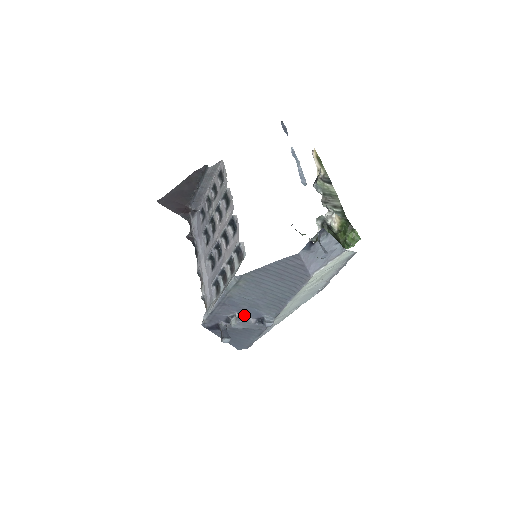
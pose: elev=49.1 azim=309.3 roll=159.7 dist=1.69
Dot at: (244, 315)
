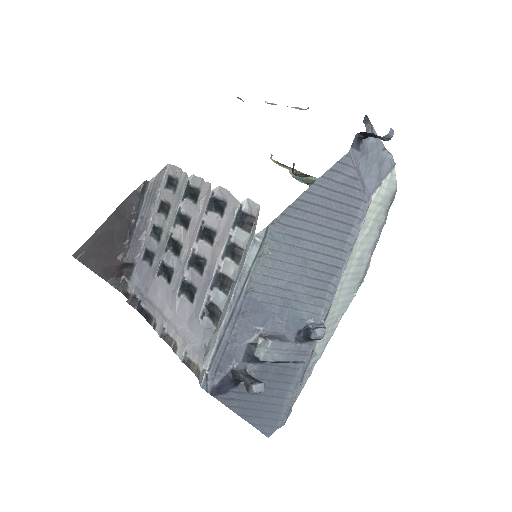
Dot at: (275, 331)
